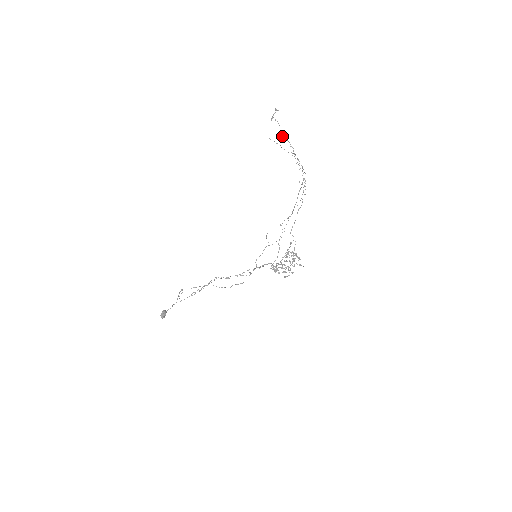
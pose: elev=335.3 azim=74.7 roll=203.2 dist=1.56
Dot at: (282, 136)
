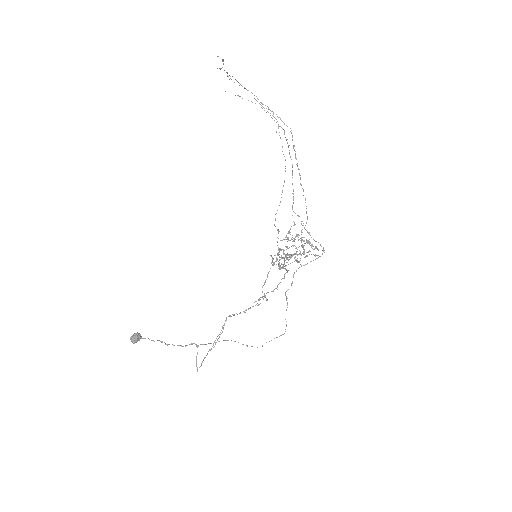
Dot at: (227, 76)
